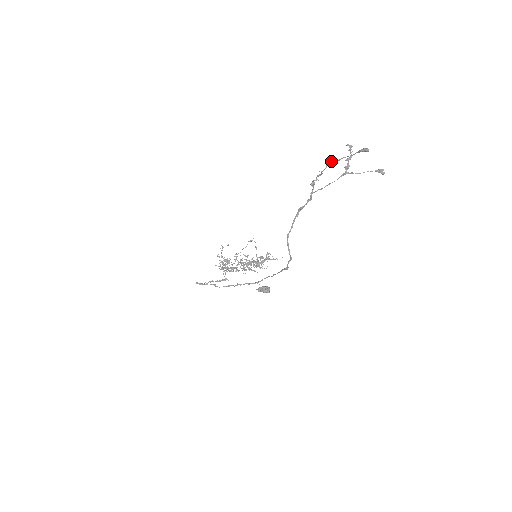
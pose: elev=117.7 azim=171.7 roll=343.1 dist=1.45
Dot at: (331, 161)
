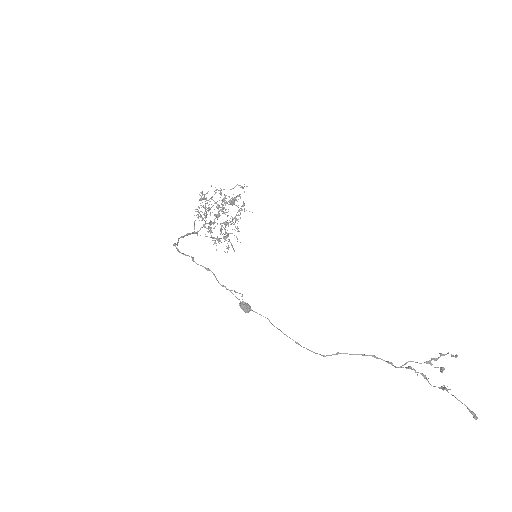
Dot at: (447, 390)
